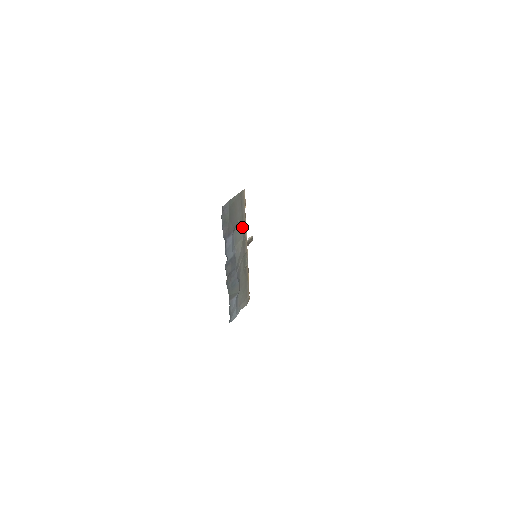
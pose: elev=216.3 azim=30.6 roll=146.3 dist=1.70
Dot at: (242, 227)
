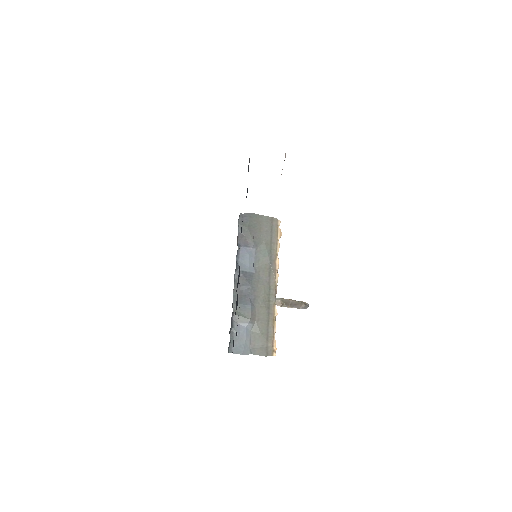
Dot at: (269, 253)
